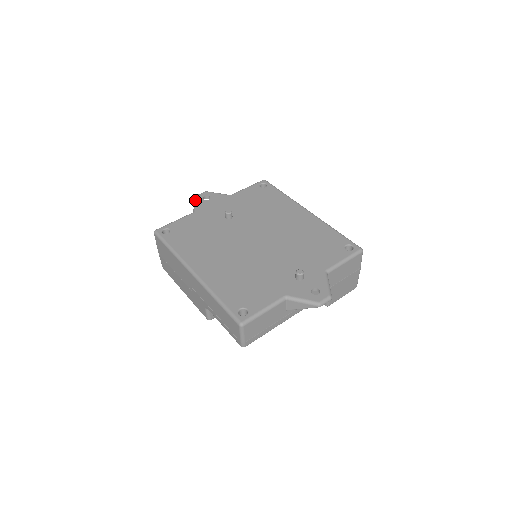
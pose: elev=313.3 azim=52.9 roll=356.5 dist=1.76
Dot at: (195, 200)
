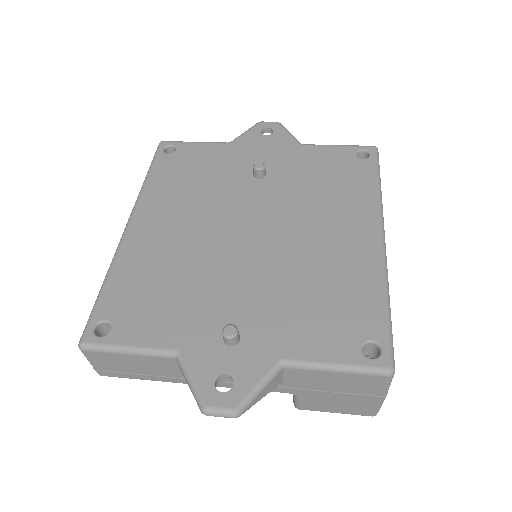
Dot at: occluded
